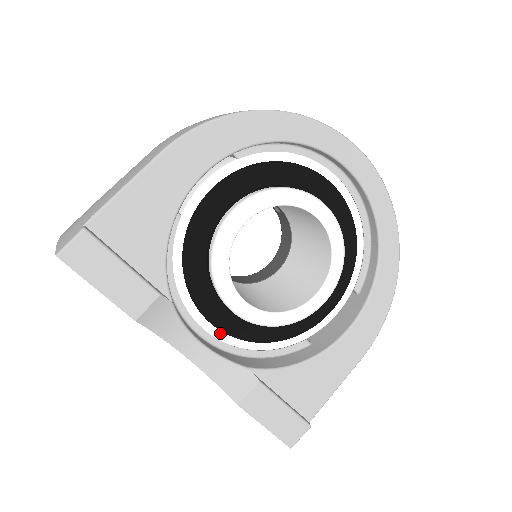
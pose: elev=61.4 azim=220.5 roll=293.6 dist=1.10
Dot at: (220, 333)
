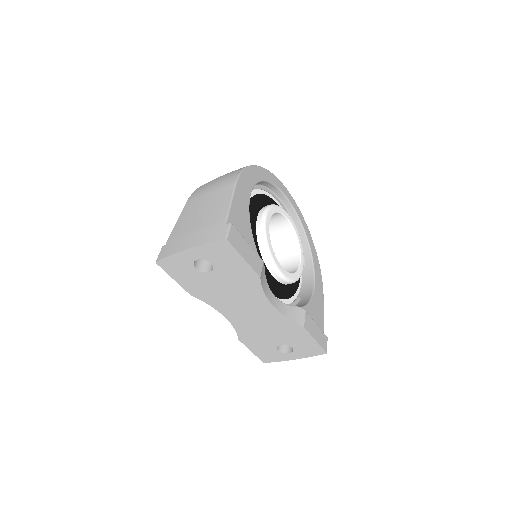
Dot at: occluded
